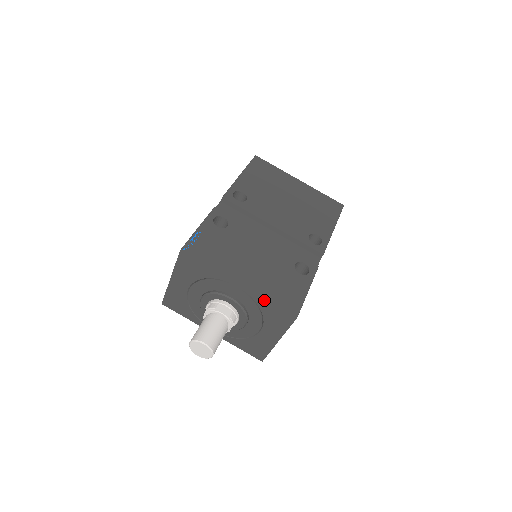
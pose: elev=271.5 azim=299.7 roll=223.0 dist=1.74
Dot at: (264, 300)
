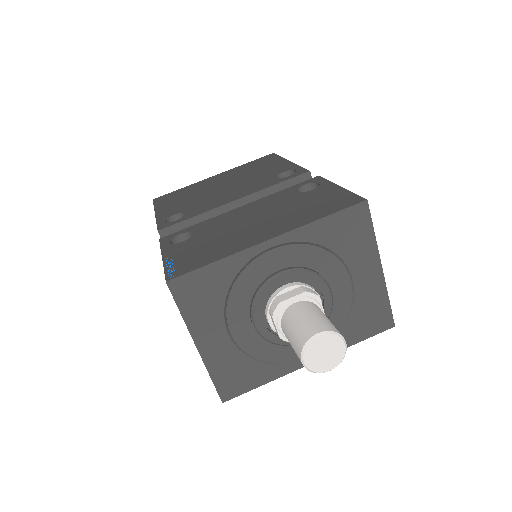
Dot at: (315, 226)
